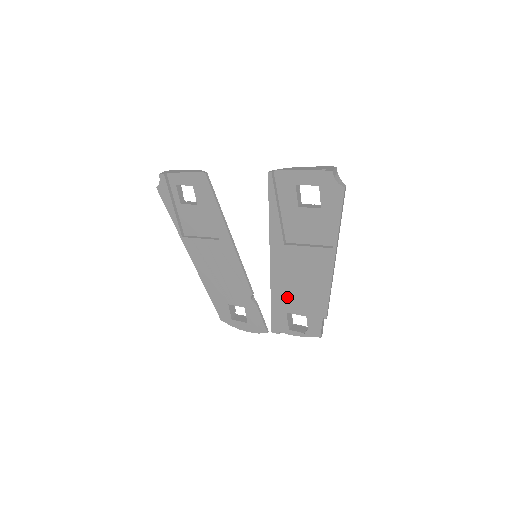
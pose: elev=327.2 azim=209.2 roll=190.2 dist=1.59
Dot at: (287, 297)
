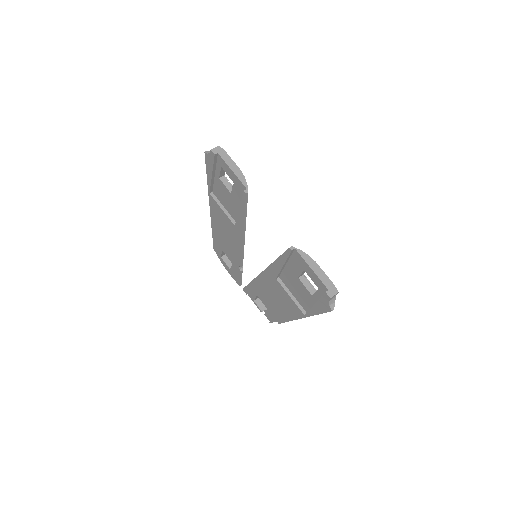
Dot at: (262, 293)
